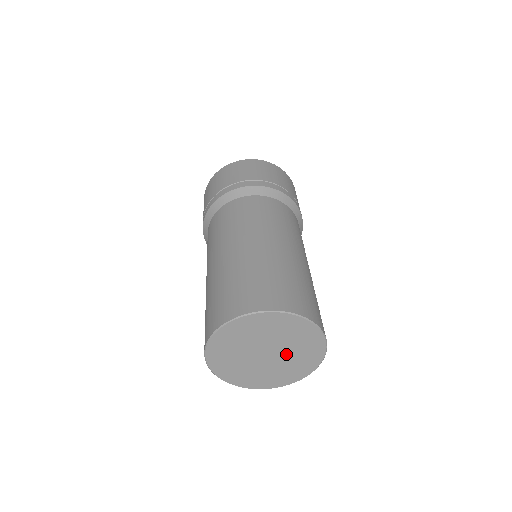
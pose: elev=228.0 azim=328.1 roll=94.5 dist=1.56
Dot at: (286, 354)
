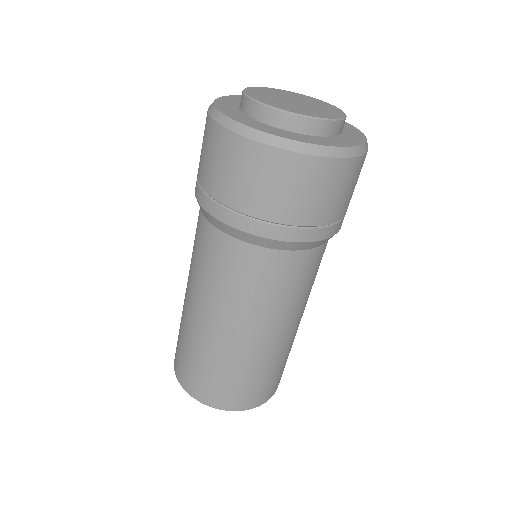
Dot at: occluded
